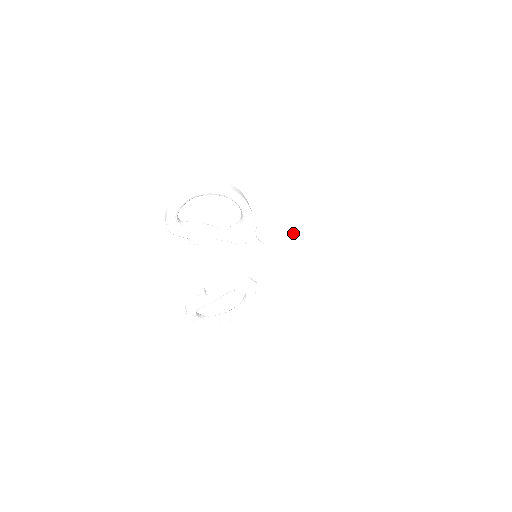
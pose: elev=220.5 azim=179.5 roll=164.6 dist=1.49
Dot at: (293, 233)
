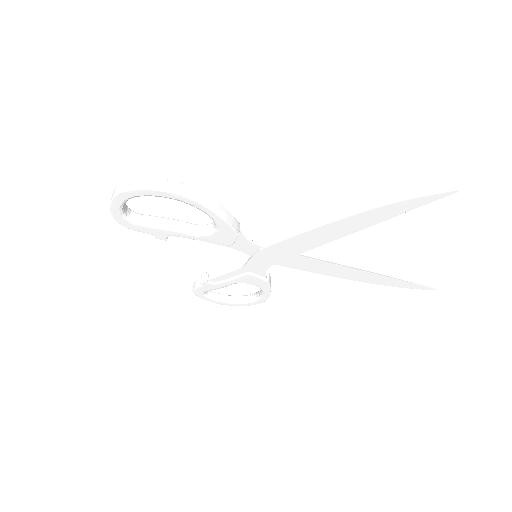
Dot at: (298, 241)
